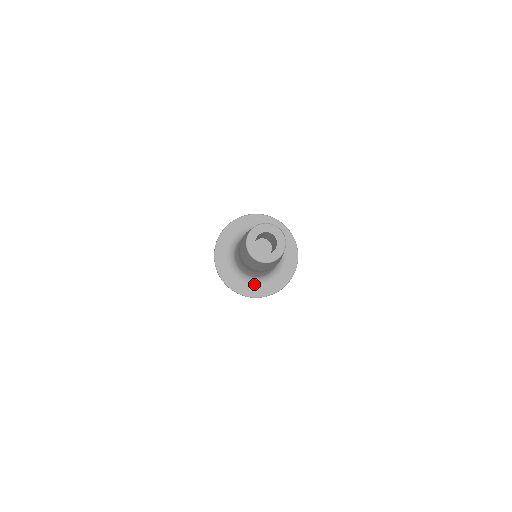
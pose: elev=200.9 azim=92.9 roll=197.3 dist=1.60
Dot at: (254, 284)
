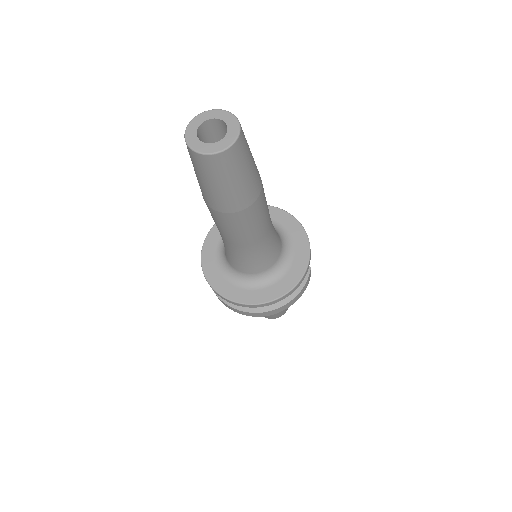
Dot at: (256, 287)
